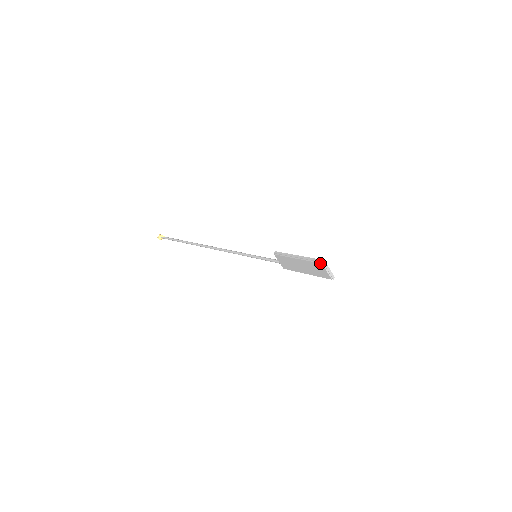
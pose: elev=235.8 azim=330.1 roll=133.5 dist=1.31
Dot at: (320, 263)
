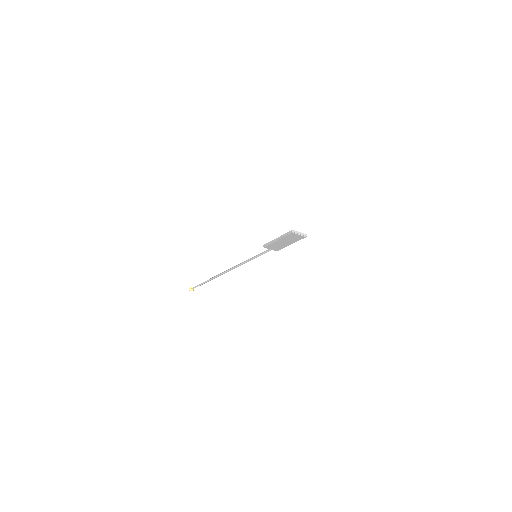
Dot at: (291, 233)
